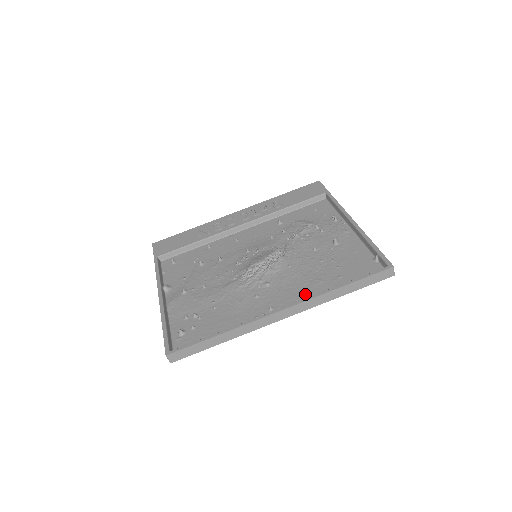
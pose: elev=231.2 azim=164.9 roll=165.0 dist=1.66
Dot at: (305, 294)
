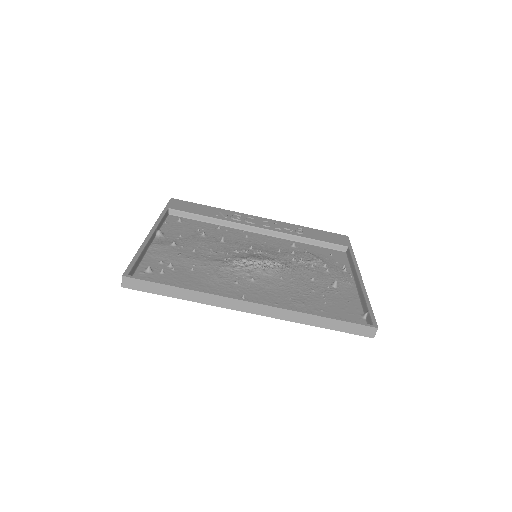
Dot at: (282, 305)
